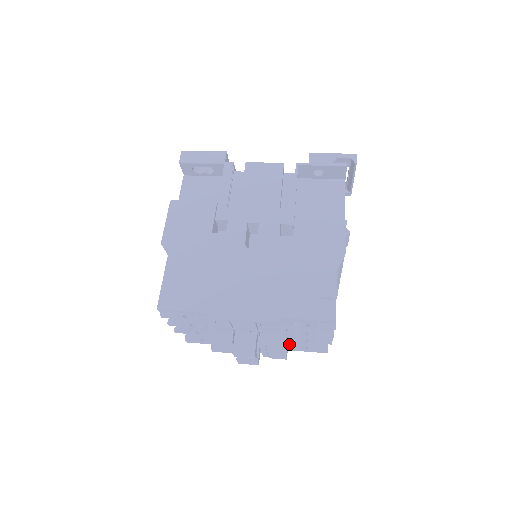
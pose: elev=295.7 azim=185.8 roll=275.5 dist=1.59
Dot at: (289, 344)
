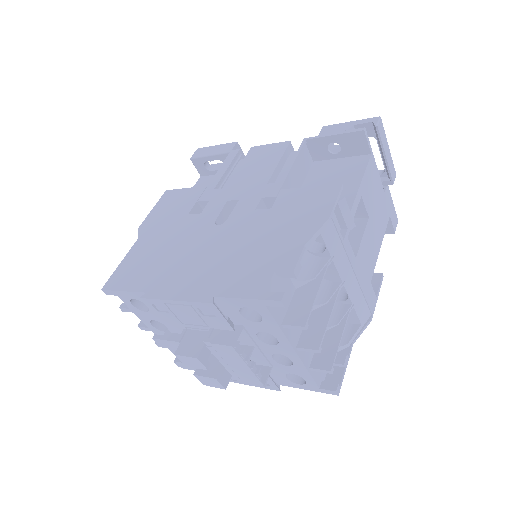
Dot at: (277, 369)
